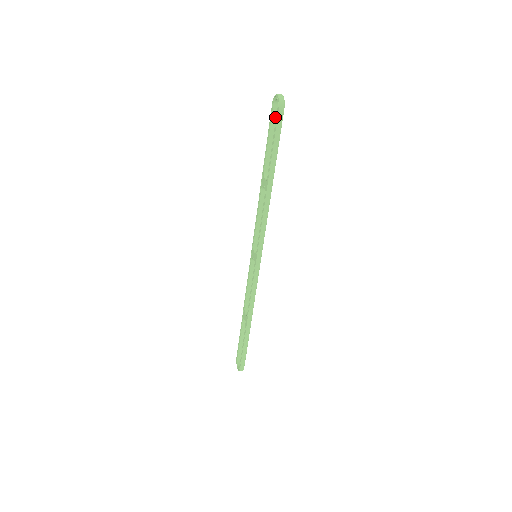
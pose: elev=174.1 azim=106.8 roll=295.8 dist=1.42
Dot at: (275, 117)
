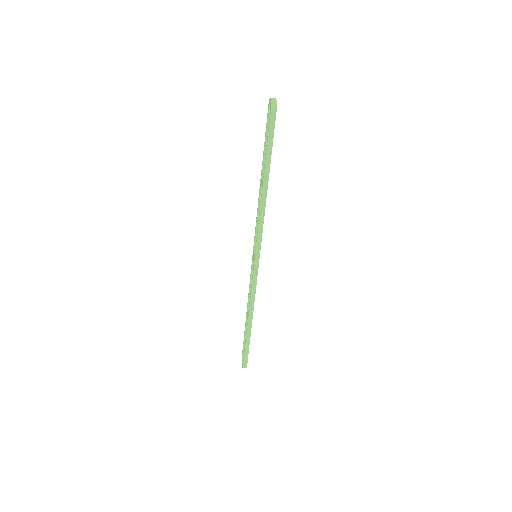
Dot at: occluded
